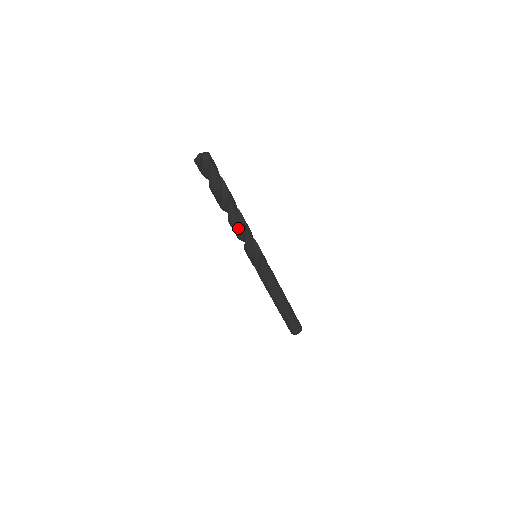
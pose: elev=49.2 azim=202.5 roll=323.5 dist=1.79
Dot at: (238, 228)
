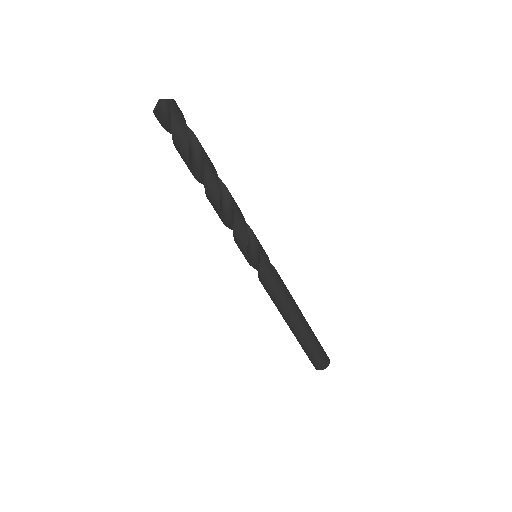
Dot at: (224, 214)
